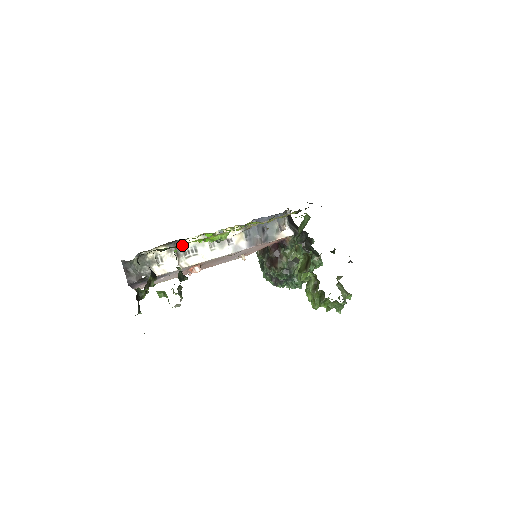
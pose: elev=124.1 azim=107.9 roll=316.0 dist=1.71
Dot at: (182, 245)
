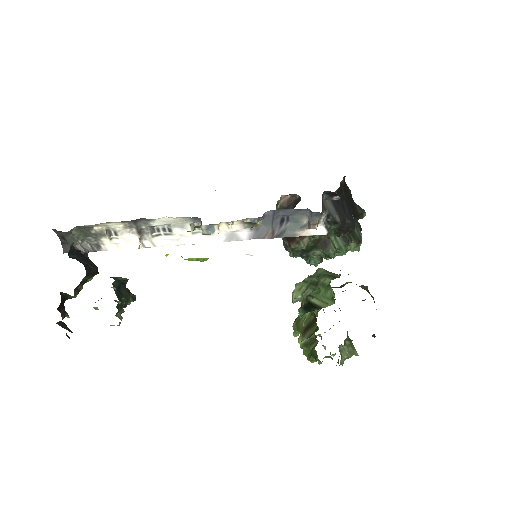
Dot at: occluded
